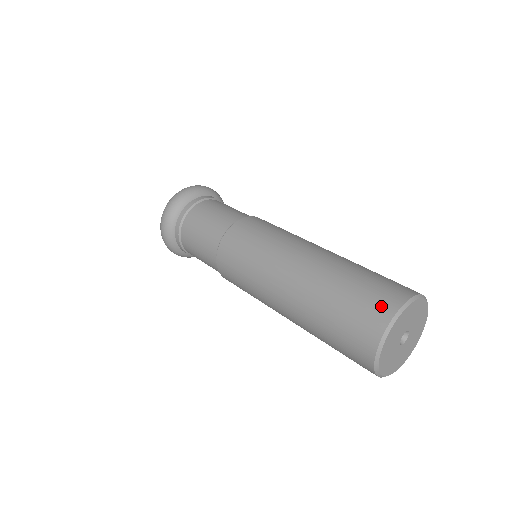
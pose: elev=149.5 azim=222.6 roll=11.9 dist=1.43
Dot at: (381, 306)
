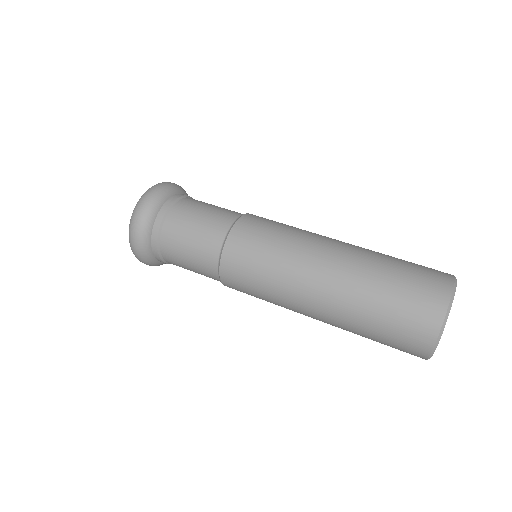
Dot at: (431, 304)
